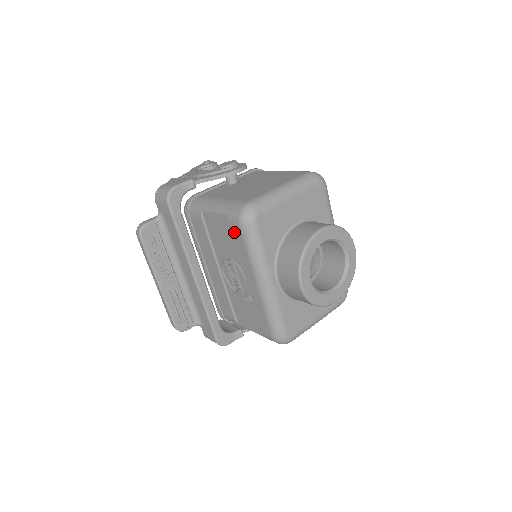
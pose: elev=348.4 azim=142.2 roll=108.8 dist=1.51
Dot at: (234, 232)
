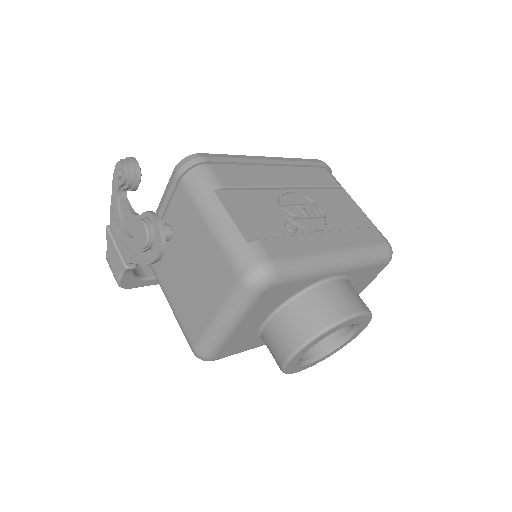
Dot at: occluded
